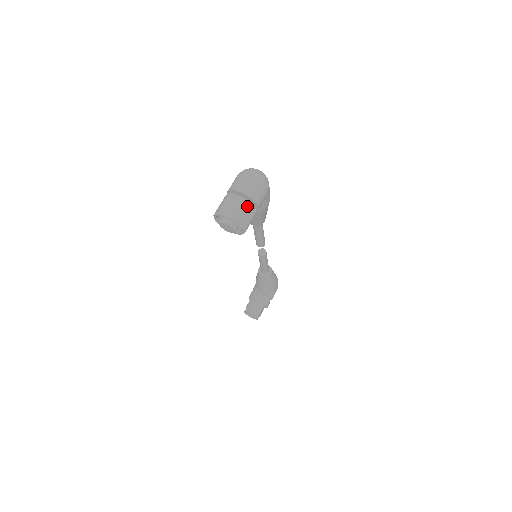
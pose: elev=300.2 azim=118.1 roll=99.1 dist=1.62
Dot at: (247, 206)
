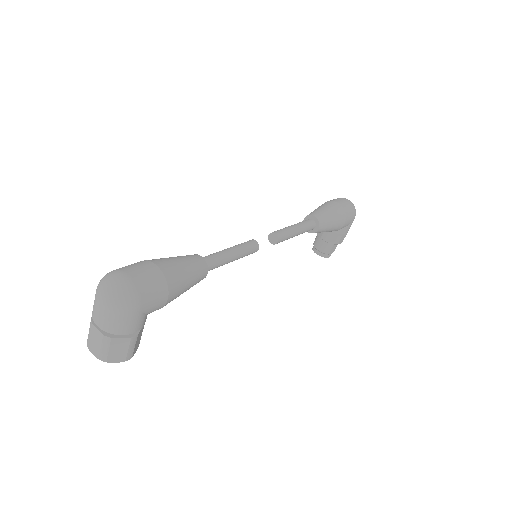
Dot at: (111, 343)
